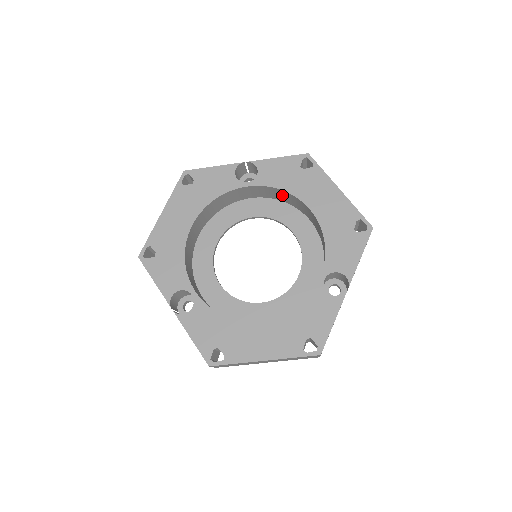
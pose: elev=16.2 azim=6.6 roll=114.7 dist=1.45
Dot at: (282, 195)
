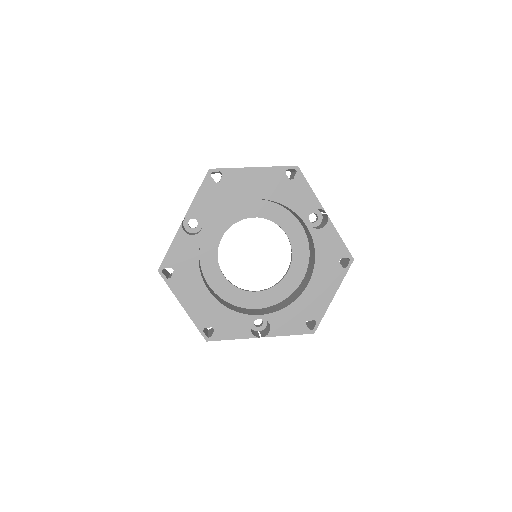
Dot at: occluded
